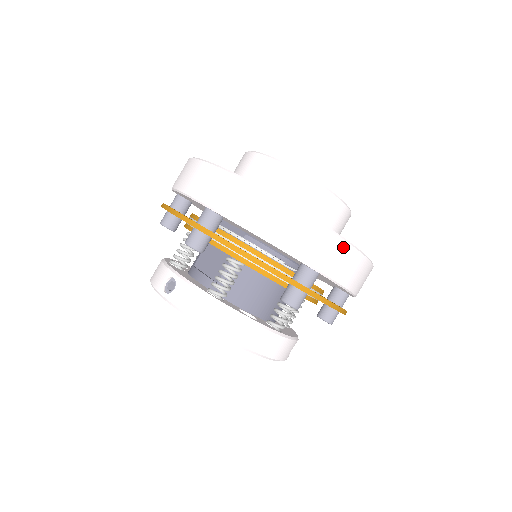
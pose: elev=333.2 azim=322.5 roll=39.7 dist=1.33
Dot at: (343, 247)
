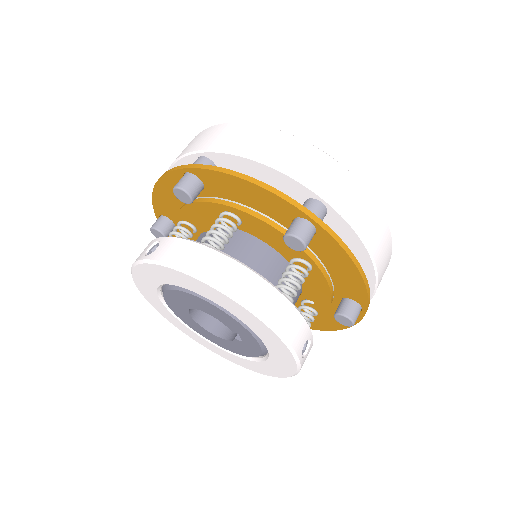
Dot at: (350, 180)
